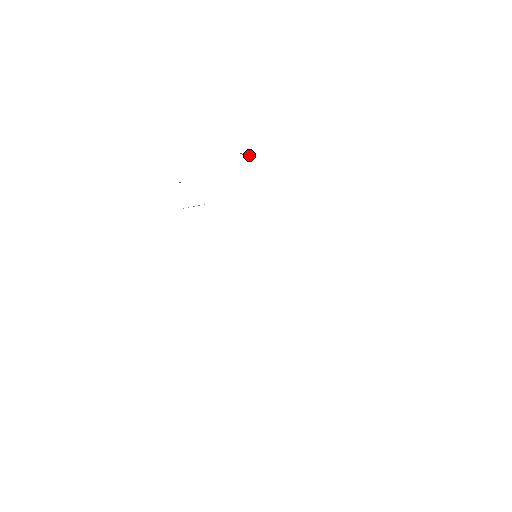
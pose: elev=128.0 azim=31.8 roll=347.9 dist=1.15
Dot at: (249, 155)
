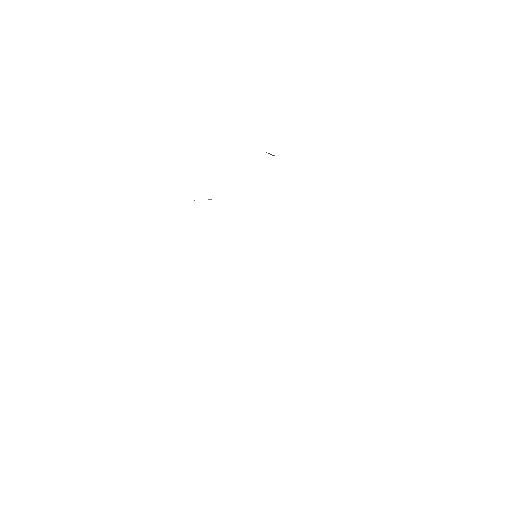
Dot at: (274, 155)
